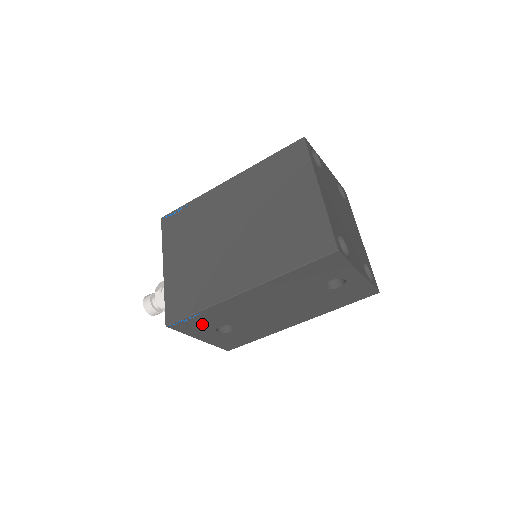
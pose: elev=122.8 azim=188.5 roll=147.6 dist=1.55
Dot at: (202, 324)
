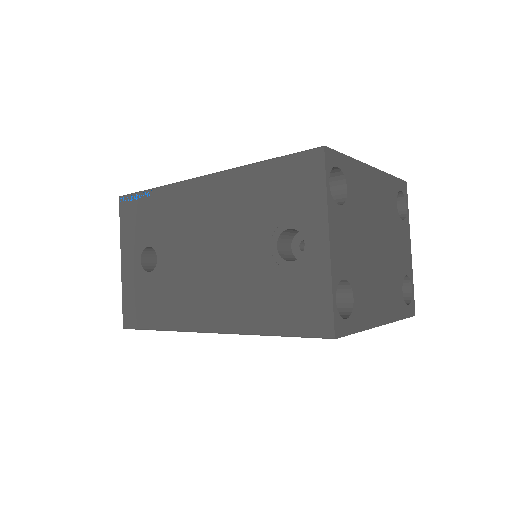
Dot at: (141, 223)
